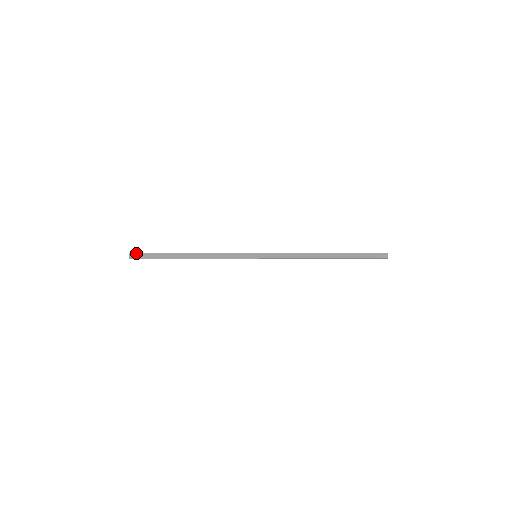
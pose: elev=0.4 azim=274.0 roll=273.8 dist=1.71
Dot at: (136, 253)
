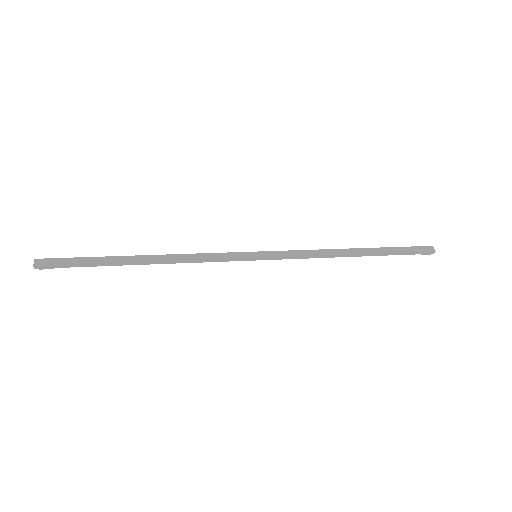
Dot at: (48, 258)
